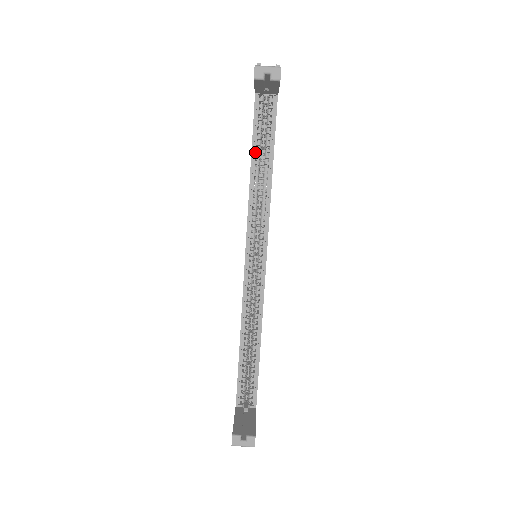
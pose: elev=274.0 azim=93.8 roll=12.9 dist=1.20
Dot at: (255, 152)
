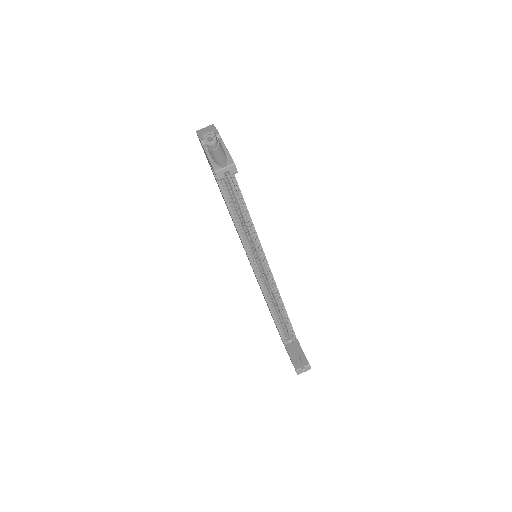
Dot at: (227, 198)
